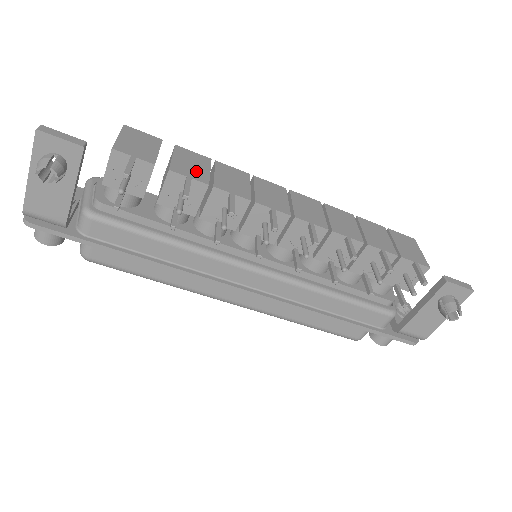
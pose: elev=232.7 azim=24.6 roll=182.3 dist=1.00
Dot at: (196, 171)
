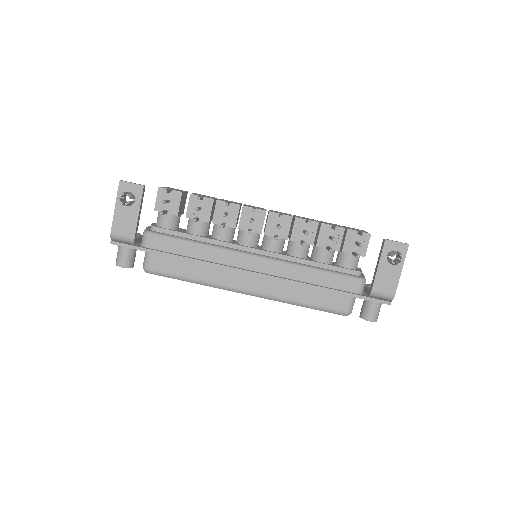
Dot at: occluded
